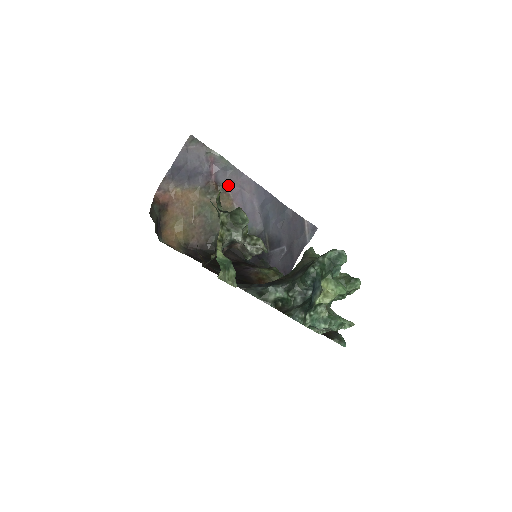
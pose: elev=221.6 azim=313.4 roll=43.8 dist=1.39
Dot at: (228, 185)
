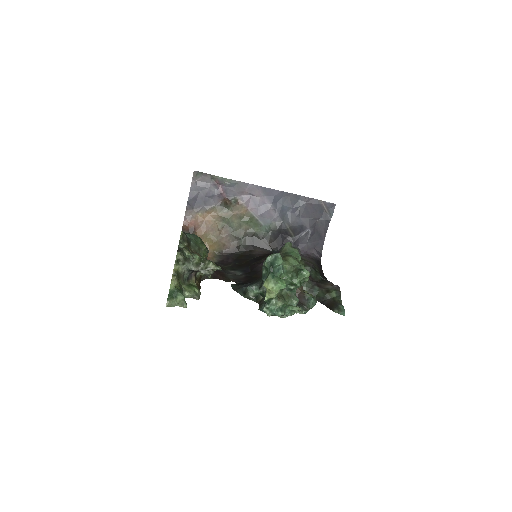
Dot at: (239, 197)
